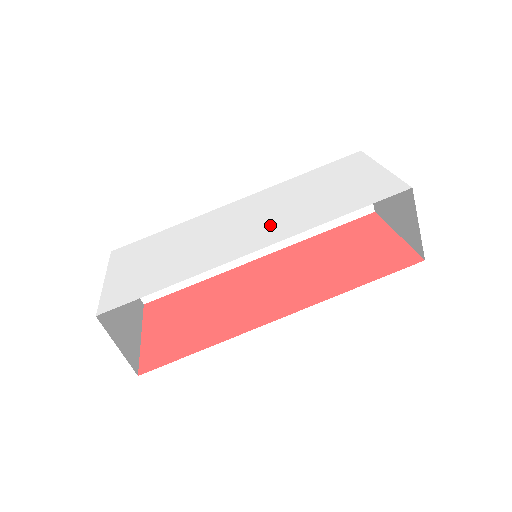
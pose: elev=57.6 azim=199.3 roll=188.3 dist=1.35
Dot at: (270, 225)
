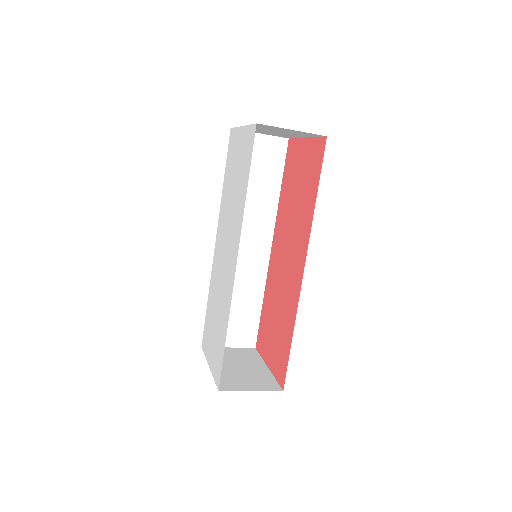
Dot at: (232, 238)
